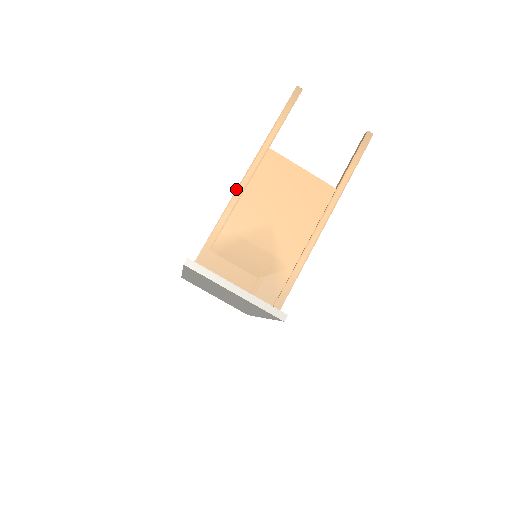
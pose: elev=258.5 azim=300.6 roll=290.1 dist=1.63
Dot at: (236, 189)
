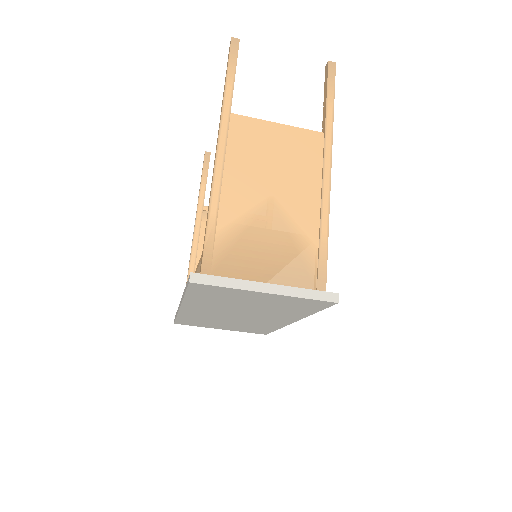
Dot at: (213, 171)
